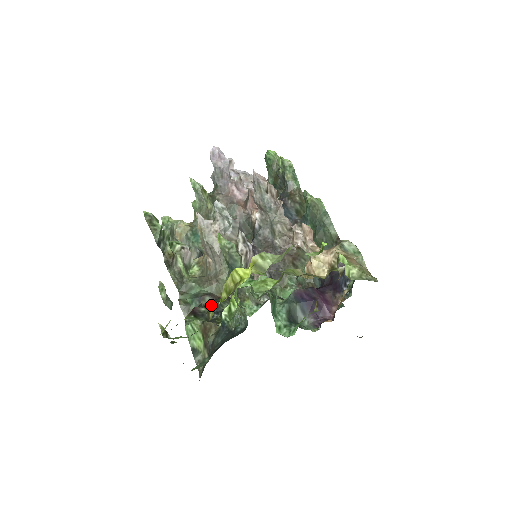
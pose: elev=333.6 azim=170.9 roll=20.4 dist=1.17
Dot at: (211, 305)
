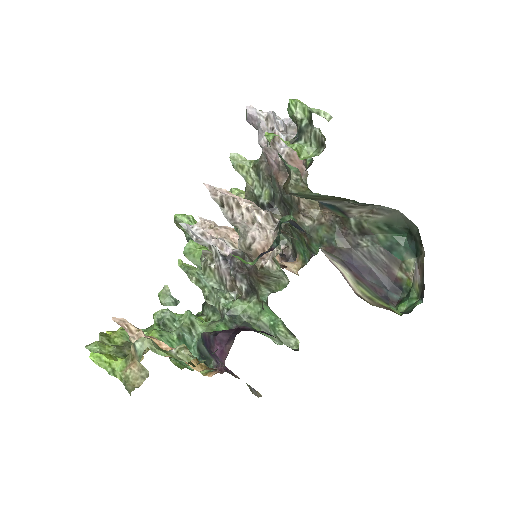
Dot at: (202, 306)
